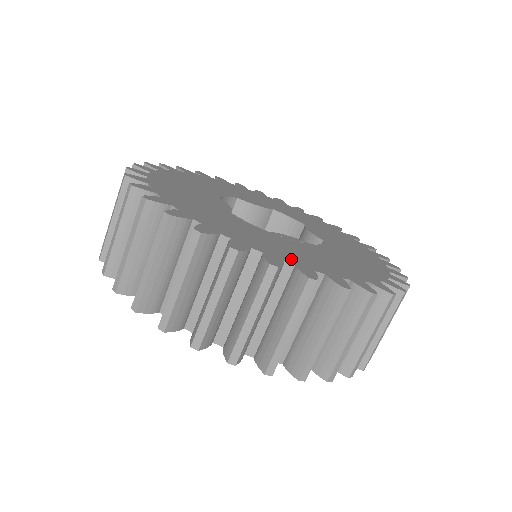
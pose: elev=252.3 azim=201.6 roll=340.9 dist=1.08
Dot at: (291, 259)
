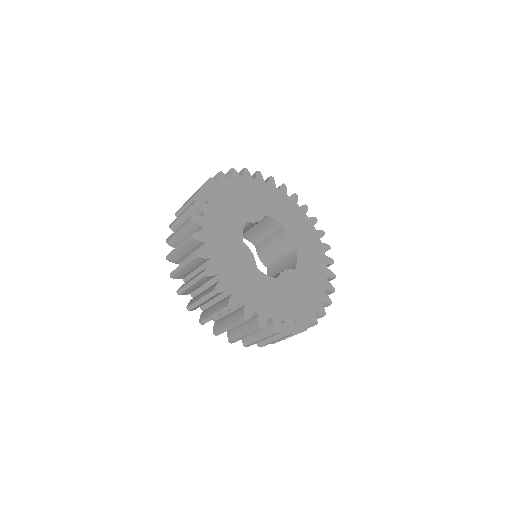
Dot at: (295, 314)
